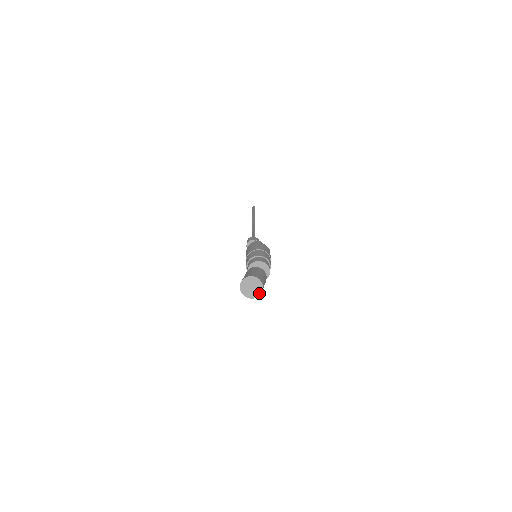
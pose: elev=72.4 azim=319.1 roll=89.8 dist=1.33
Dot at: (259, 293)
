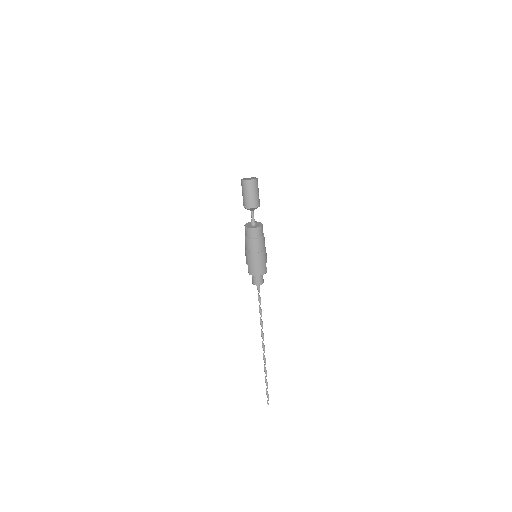
Dot at: (250, 179)
